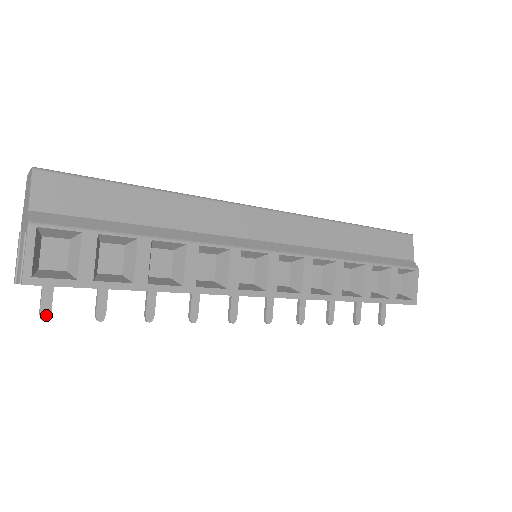
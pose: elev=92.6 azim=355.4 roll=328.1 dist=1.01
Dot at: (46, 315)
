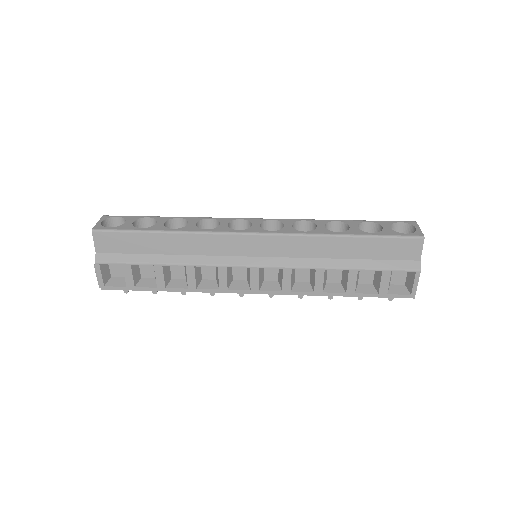
Dot at: (126, 291)
